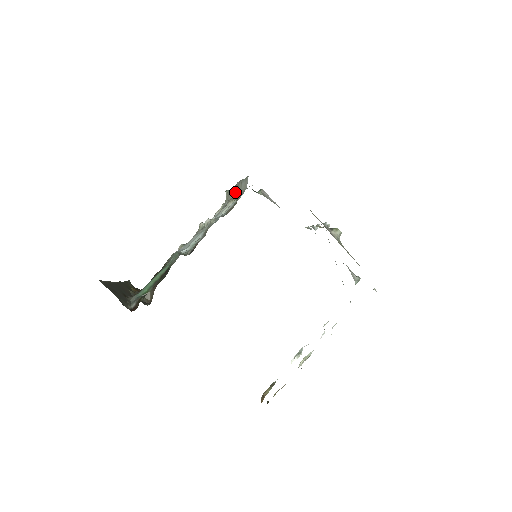
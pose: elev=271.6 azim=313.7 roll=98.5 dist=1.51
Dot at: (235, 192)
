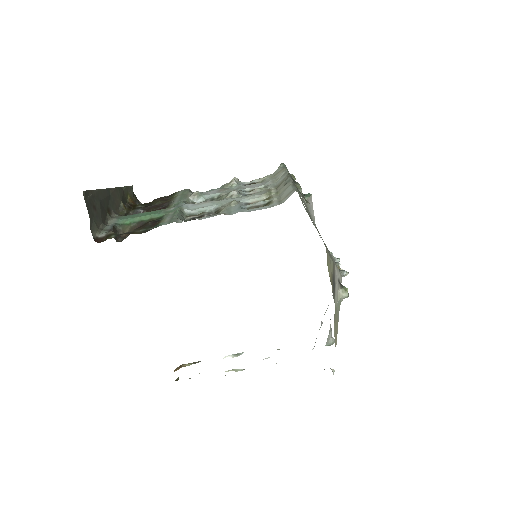
Dot at: (280, 184)
